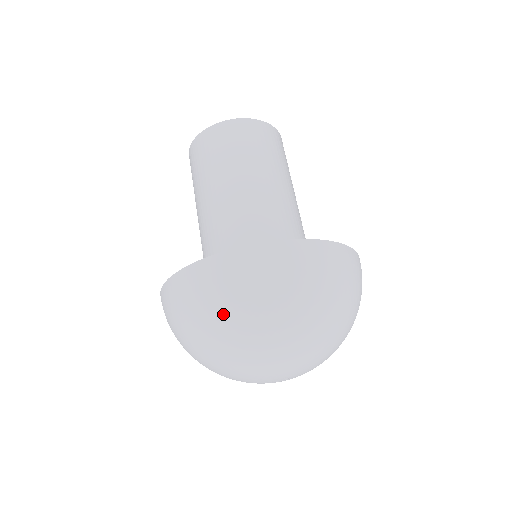
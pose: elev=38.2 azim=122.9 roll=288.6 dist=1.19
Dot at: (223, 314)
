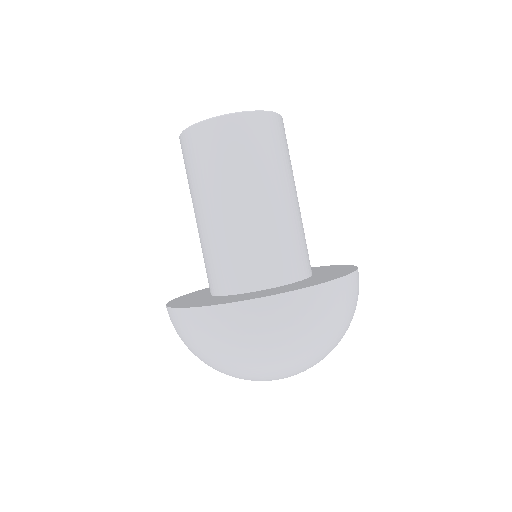
Dot at: (255, 351)
